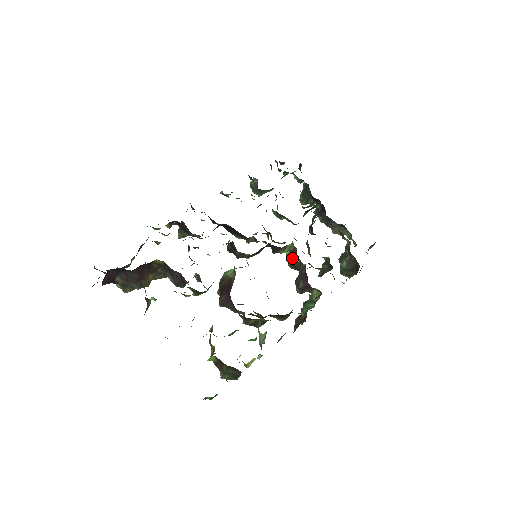
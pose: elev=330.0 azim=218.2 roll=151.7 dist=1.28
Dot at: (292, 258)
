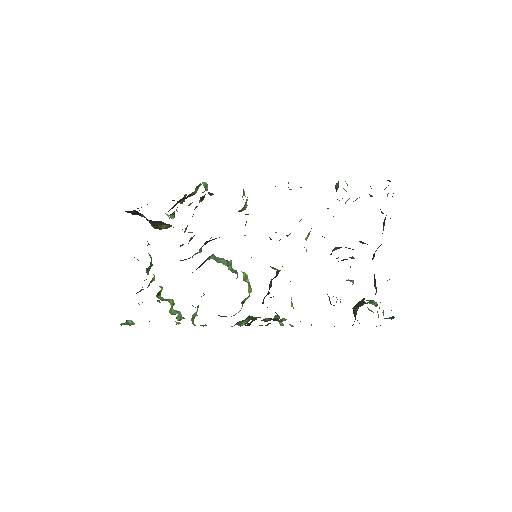
Dot at: (272, 279)
